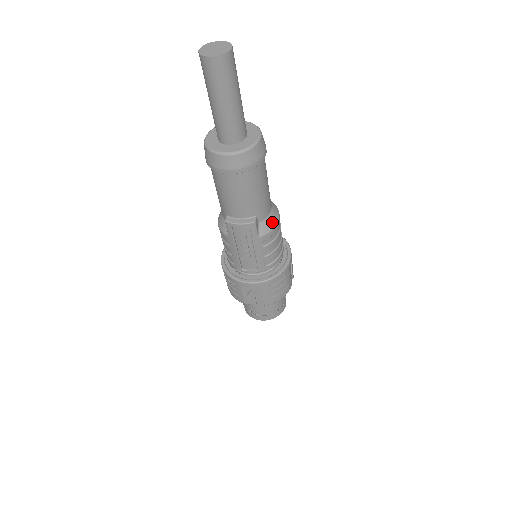
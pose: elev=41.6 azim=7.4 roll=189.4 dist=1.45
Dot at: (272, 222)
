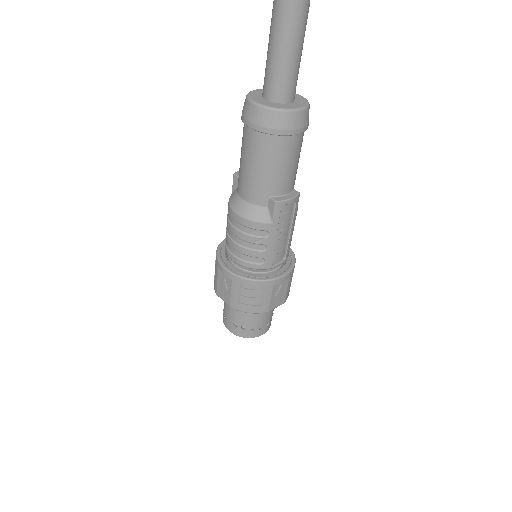
Dot at: occluded
